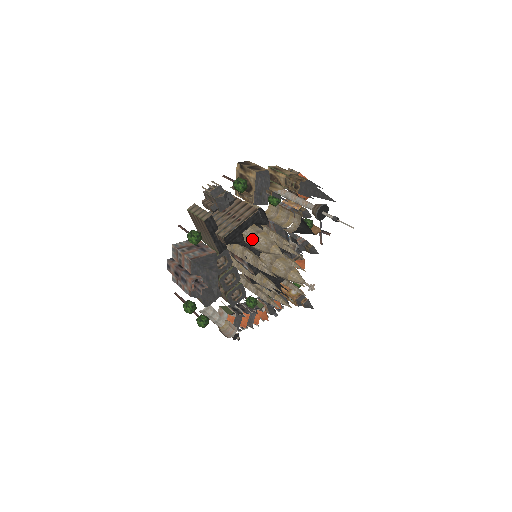
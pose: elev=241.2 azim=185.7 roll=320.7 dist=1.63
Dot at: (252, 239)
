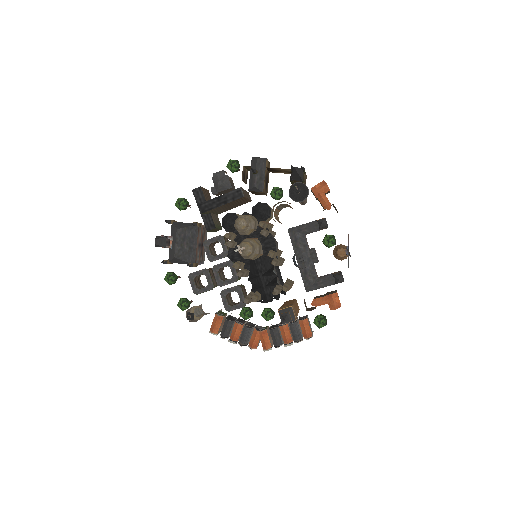
Dot at: occluded
